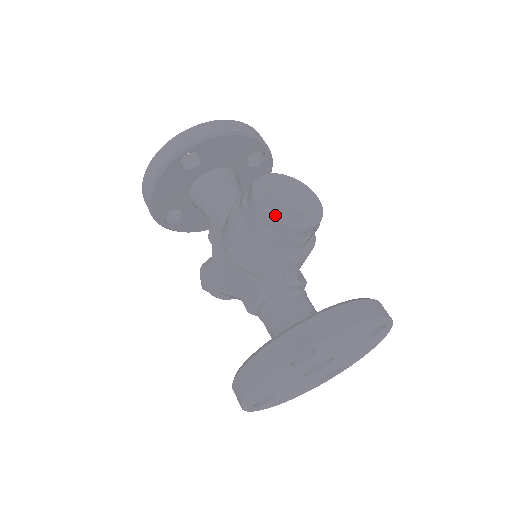
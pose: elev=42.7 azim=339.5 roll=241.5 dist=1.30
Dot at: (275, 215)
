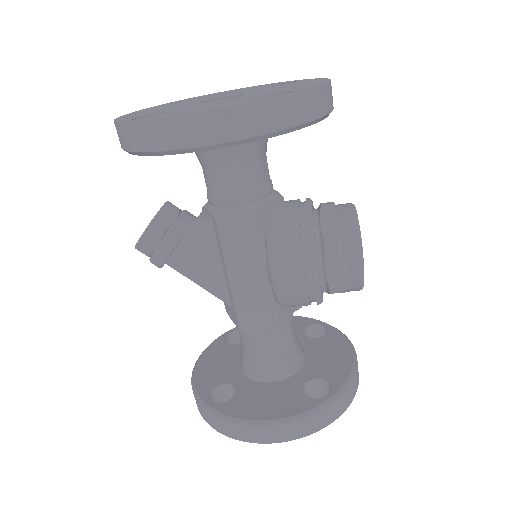
Dot at: occluded
